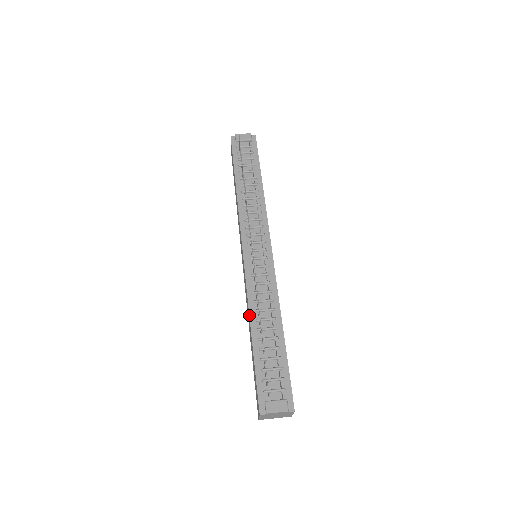
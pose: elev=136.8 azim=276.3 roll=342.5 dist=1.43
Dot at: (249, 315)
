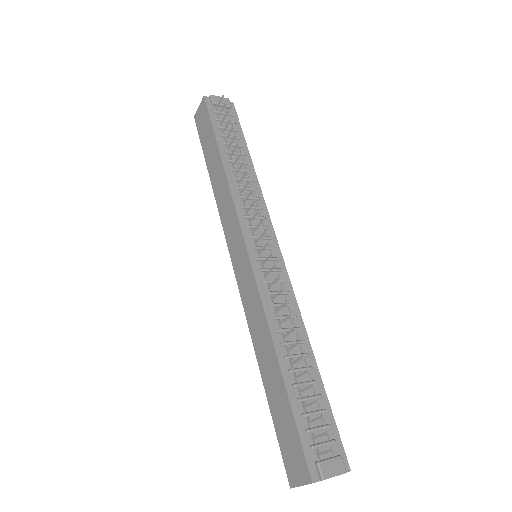
Dot at: (271, 336)
